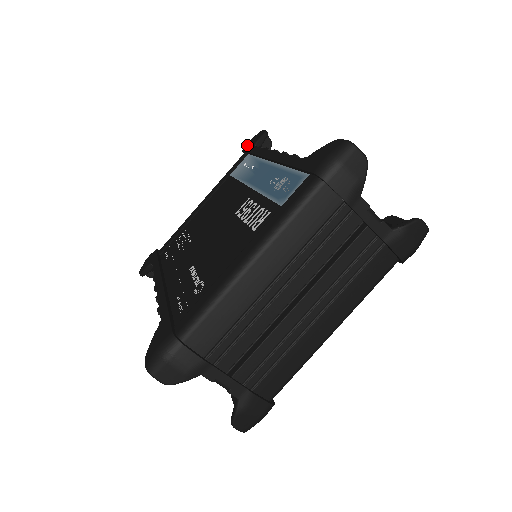
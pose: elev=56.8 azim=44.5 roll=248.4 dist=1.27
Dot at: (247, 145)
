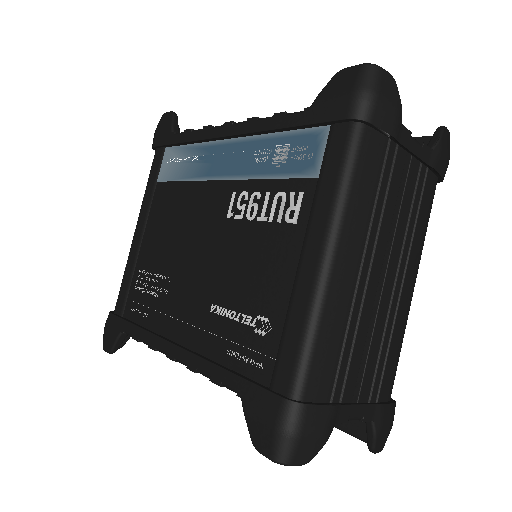
Dot at: (157, 138)
